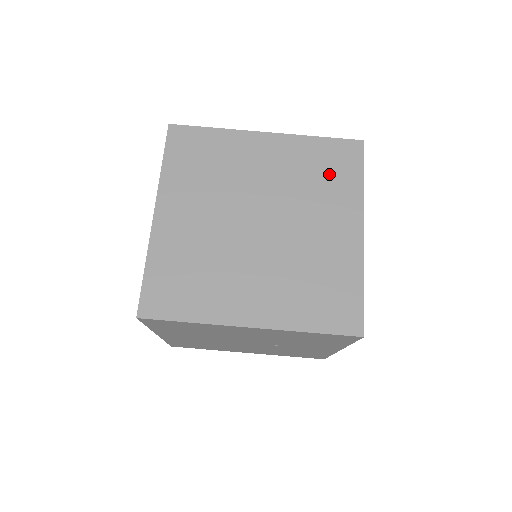
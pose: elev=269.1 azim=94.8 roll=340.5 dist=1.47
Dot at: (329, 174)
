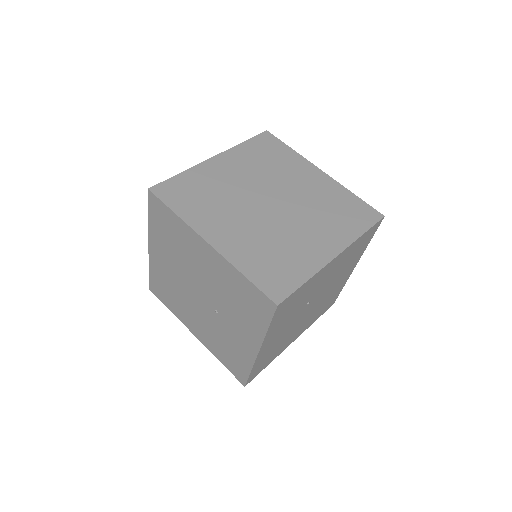
Dot at: (343, 214)
